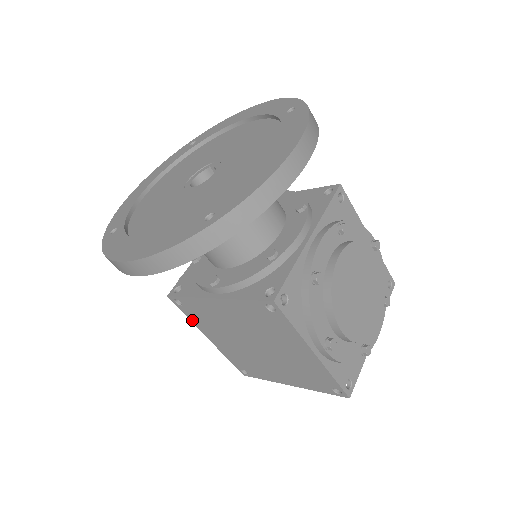
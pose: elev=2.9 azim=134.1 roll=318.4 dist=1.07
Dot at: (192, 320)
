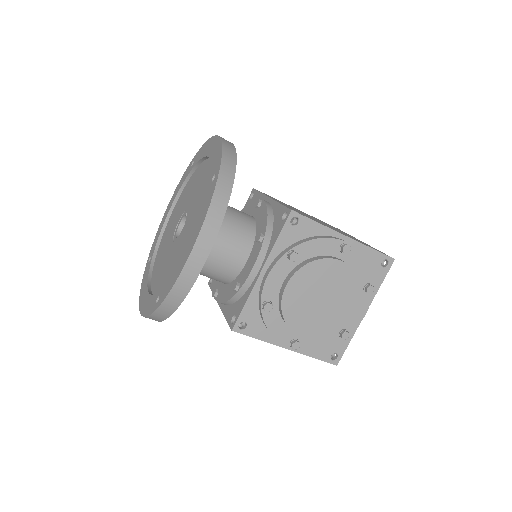
Dot at: occluded
